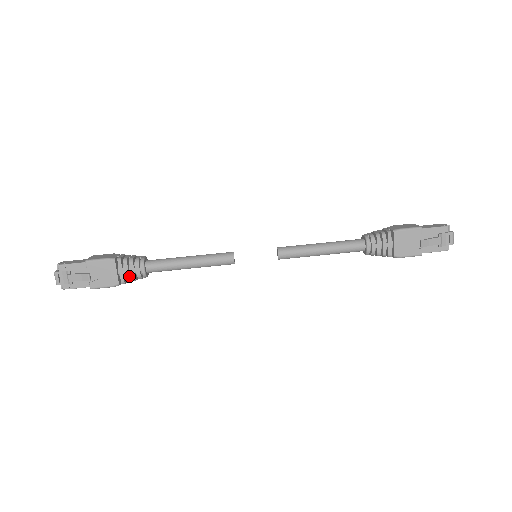
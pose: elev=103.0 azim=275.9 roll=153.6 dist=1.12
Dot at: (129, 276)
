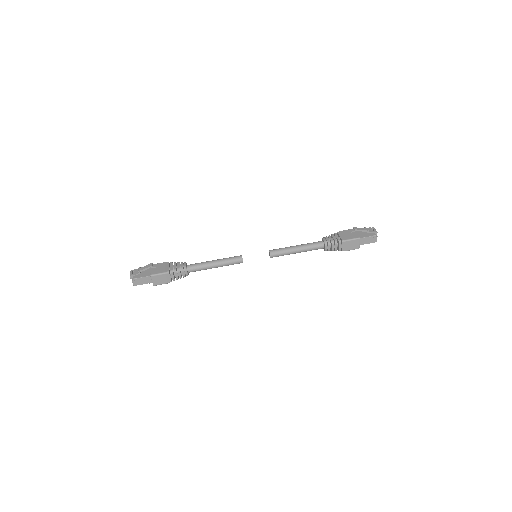
Dot at: (176, 268)
